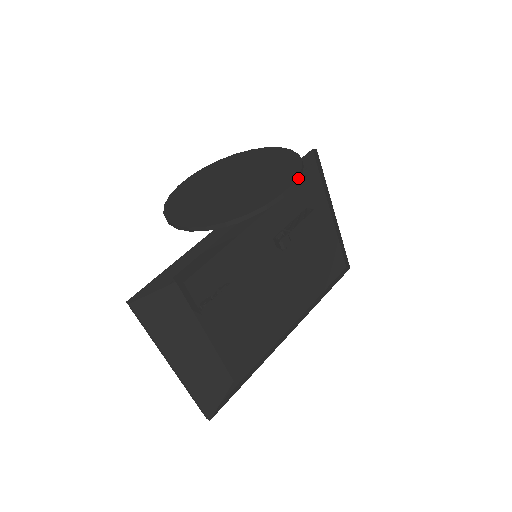
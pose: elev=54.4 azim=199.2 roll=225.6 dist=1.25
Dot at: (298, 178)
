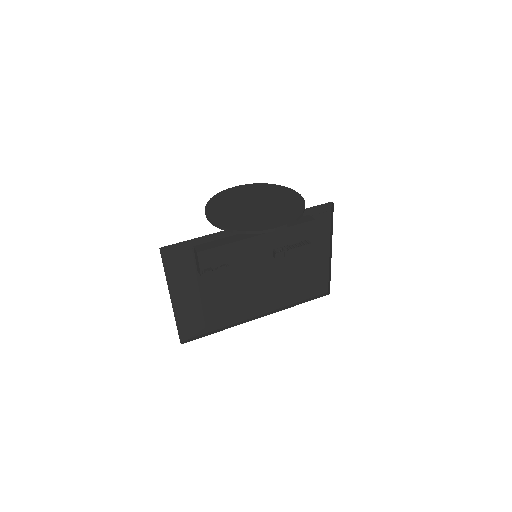
Dot at: (291, 223)
